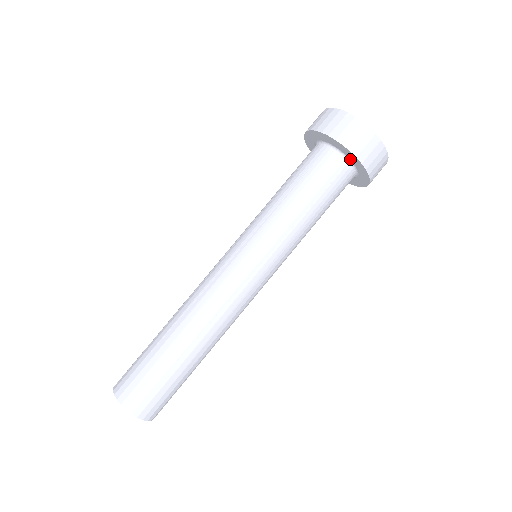
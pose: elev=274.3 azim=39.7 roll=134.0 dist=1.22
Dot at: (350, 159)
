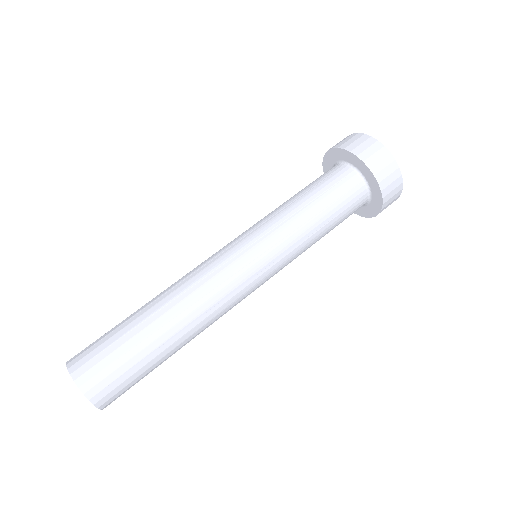
Dot at: (371, 190)
